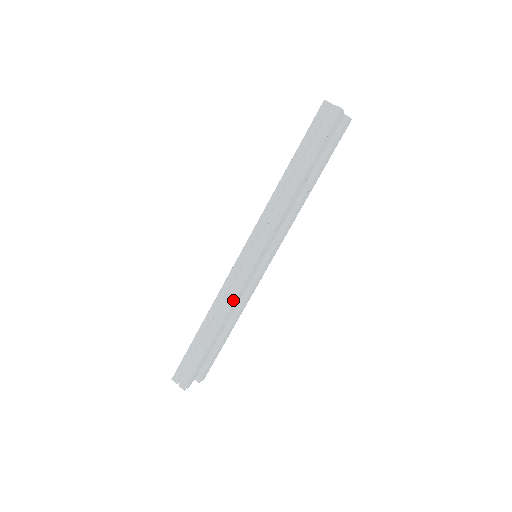
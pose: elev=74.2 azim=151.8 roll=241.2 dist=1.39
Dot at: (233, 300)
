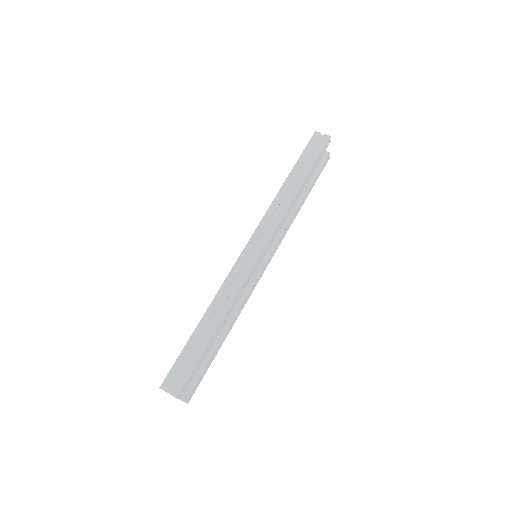
Dot at: (239, 289)
